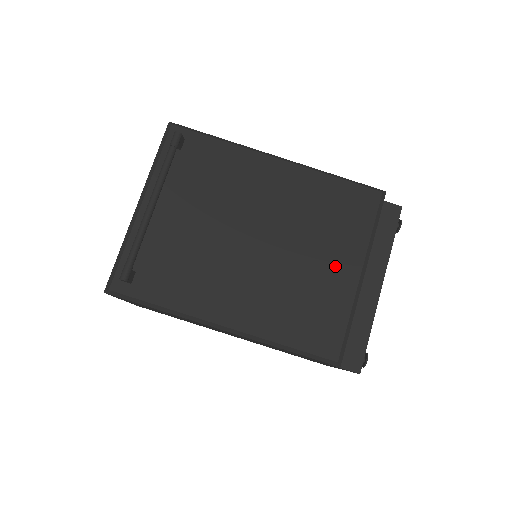
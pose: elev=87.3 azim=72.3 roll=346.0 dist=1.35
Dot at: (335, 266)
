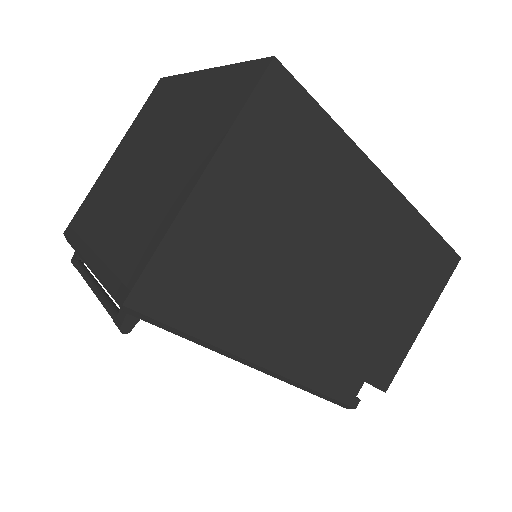
Dot at: occluded
